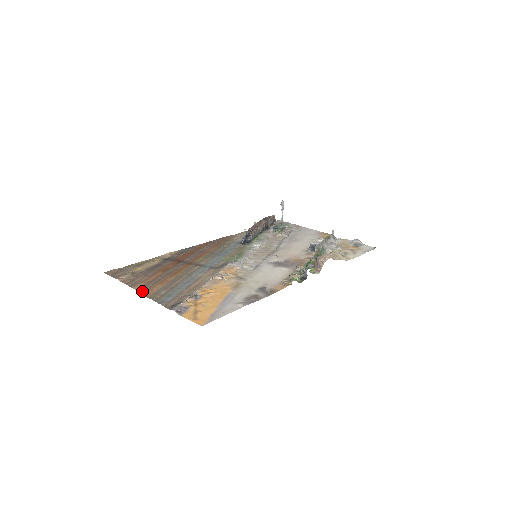
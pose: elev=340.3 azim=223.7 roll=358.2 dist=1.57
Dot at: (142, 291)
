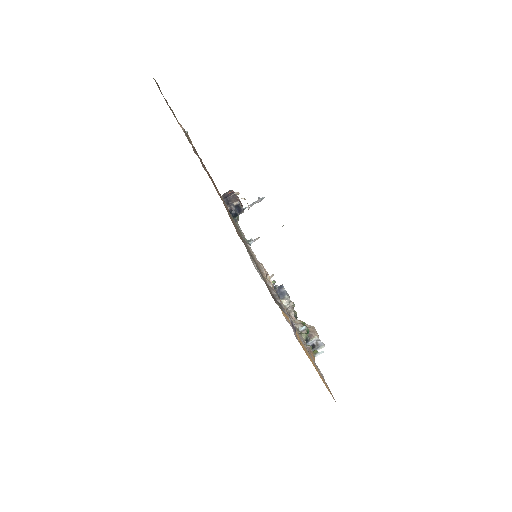
Dot at: occluded
